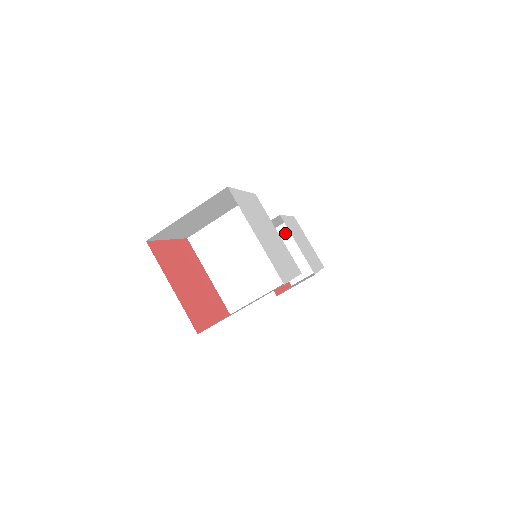
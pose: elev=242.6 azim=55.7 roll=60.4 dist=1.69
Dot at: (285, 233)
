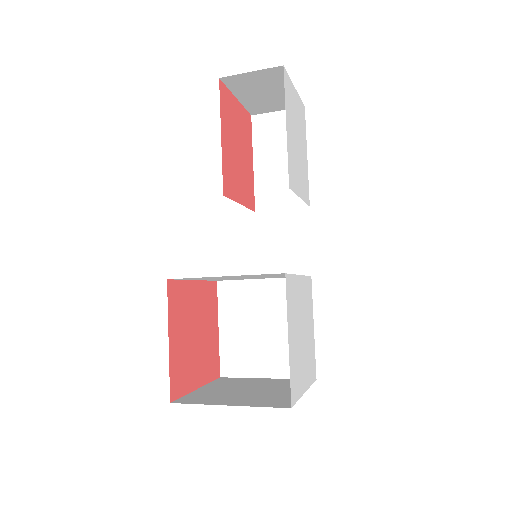
Dot at: (260, 79)
